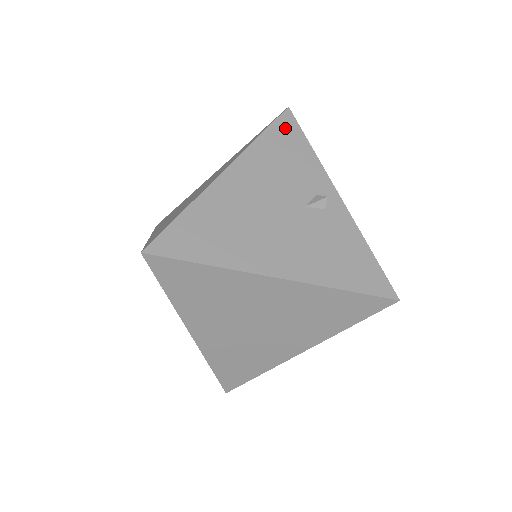
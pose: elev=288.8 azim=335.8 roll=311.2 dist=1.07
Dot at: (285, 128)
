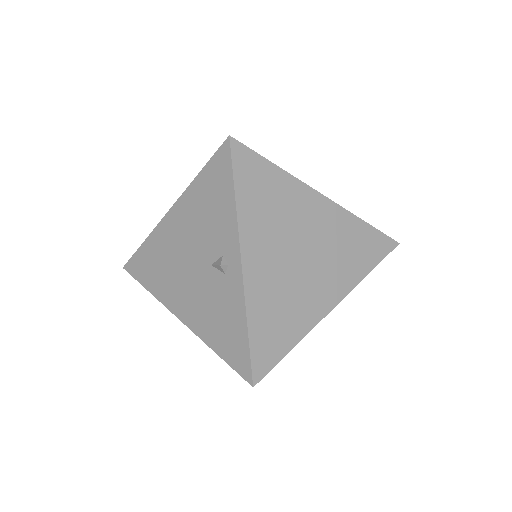
Dot at: (218, 167)
